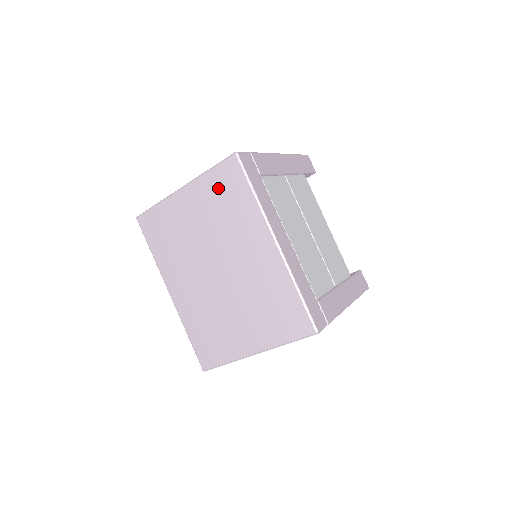
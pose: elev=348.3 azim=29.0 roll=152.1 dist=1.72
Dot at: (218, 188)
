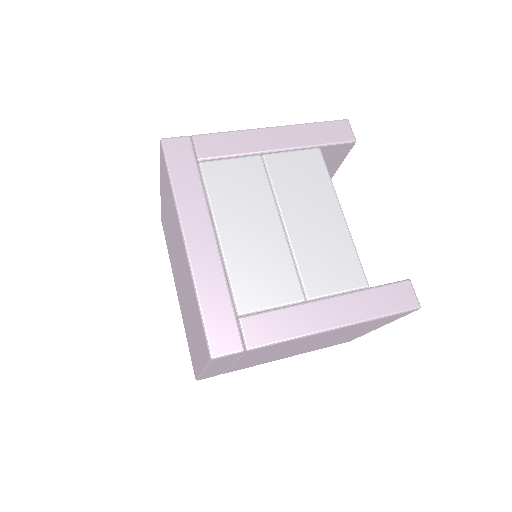
Dot at: (164, 181)
